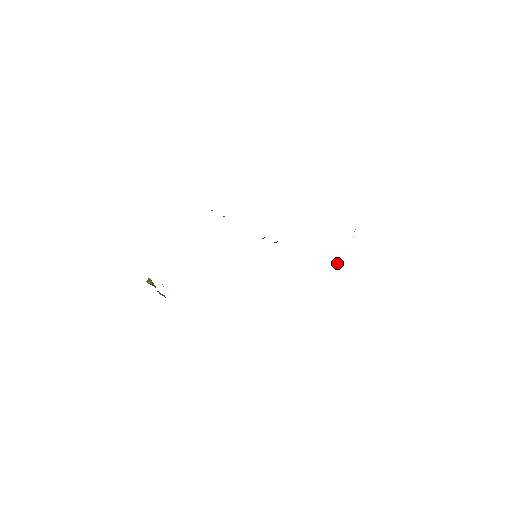
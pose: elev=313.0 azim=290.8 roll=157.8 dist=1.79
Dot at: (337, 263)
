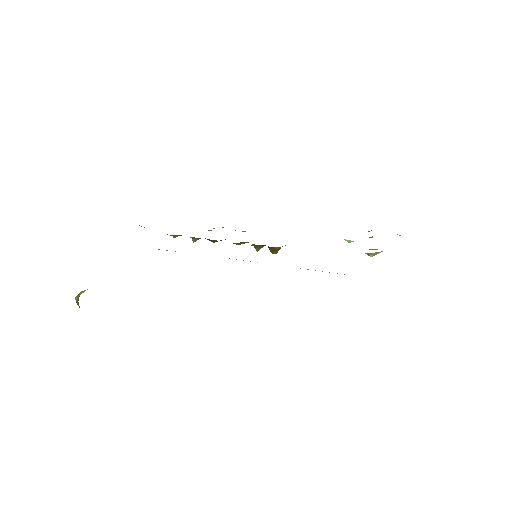
Dot at: (370, 256)
